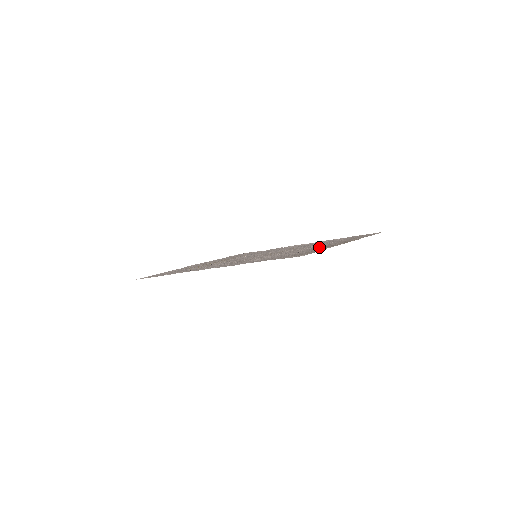
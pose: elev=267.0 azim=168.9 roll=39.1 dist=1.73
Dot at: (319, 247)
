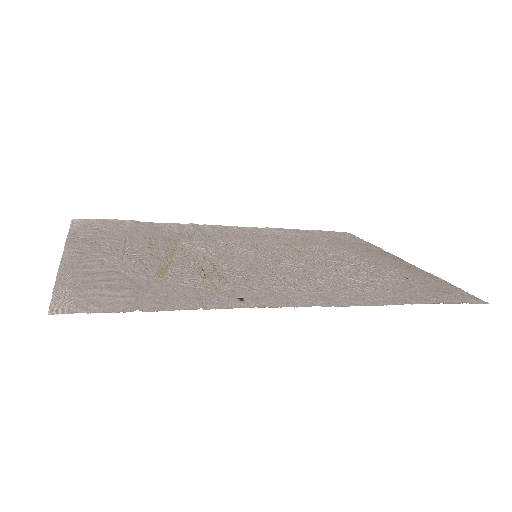
Dot at: (390, 265)
